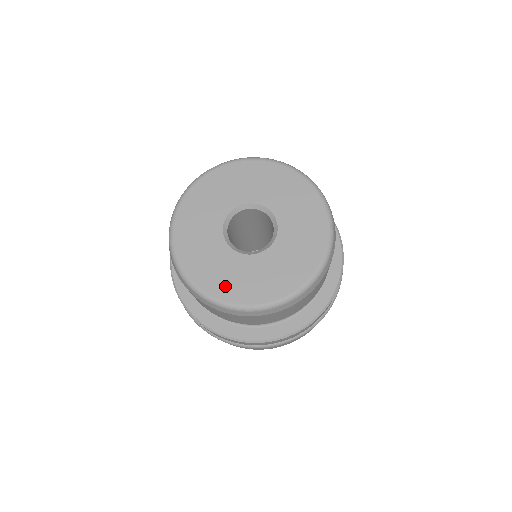
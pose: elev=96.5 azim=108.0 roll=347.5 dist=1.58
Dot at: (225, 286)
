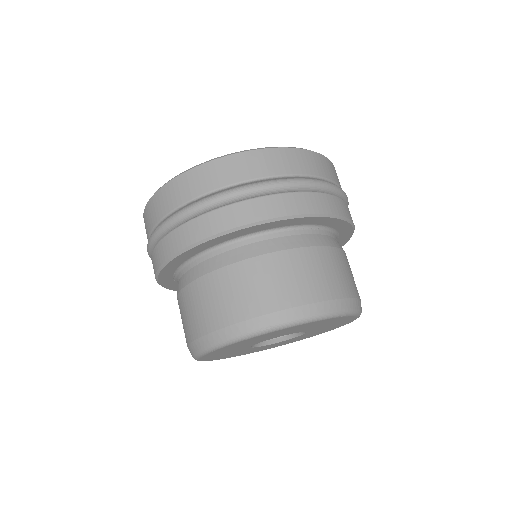
Dot at: occluded
